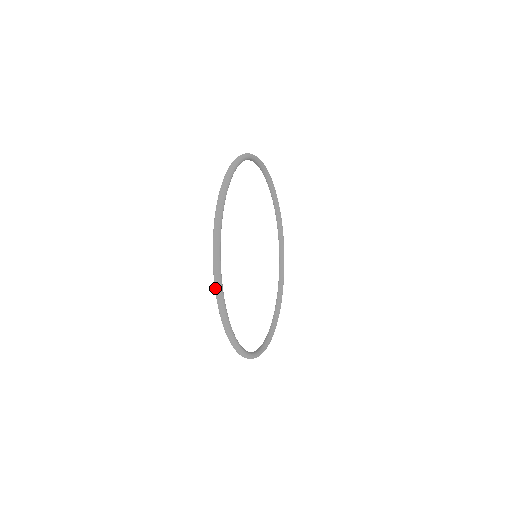
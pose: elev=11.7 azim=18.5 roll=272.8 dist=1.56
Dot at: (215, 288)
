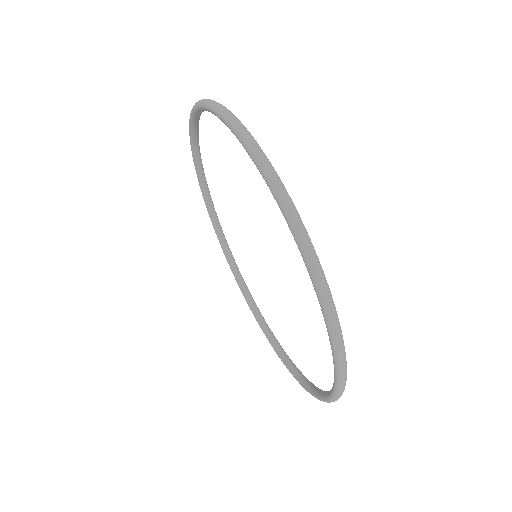
Dot at: (268, 177)
